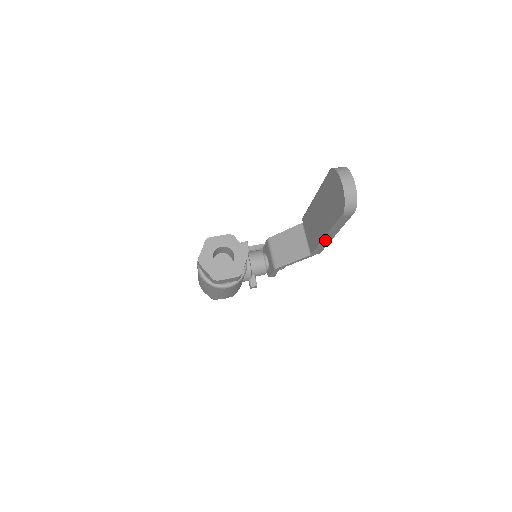
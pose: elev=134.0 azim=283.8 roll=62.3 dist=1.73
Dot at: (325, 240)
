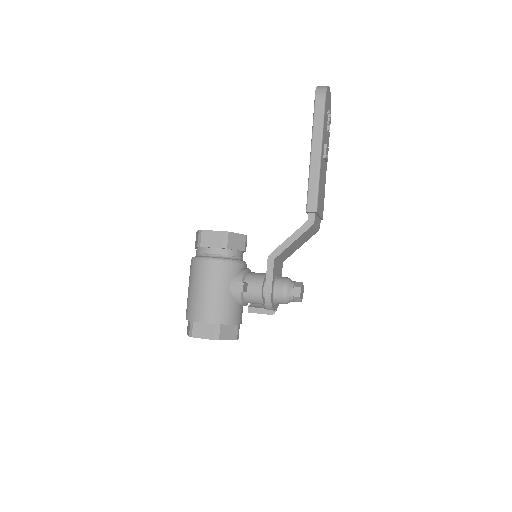
Dot at: (312, 162)
